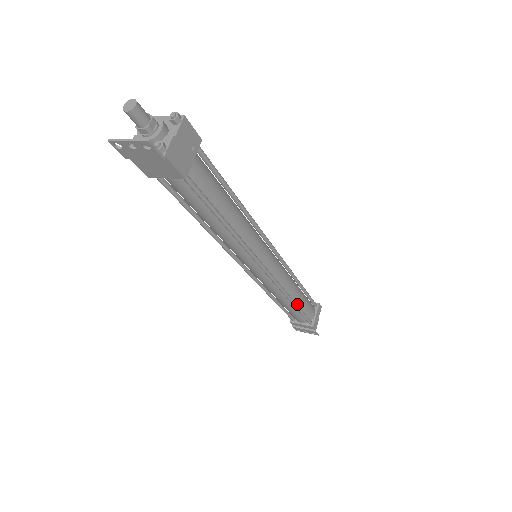
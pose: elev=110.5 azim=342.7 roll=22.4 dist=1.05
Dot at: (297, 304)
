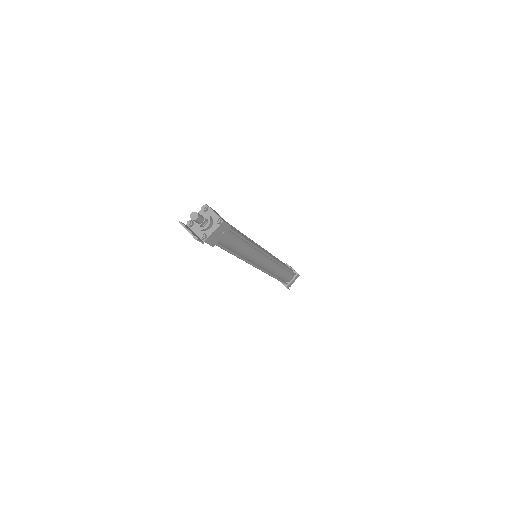
Dot at: (278, 277)
